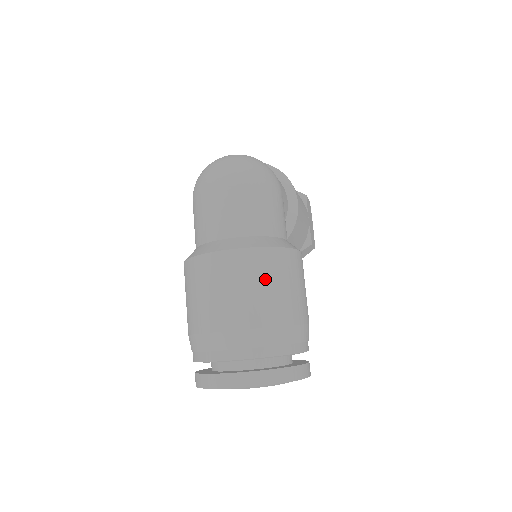
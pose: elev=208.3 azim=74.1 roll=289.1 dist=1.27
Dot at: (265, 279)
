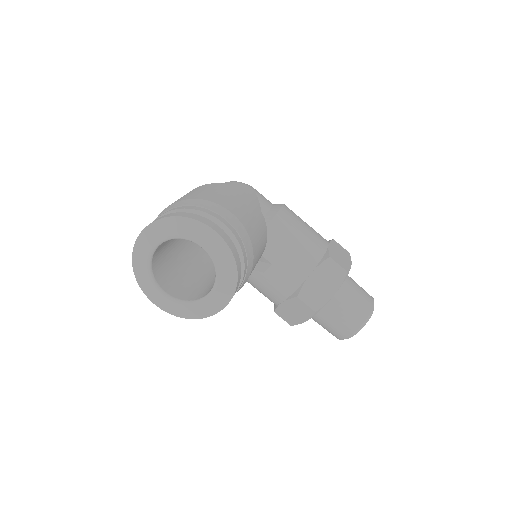
Dot at: (195, 191)
